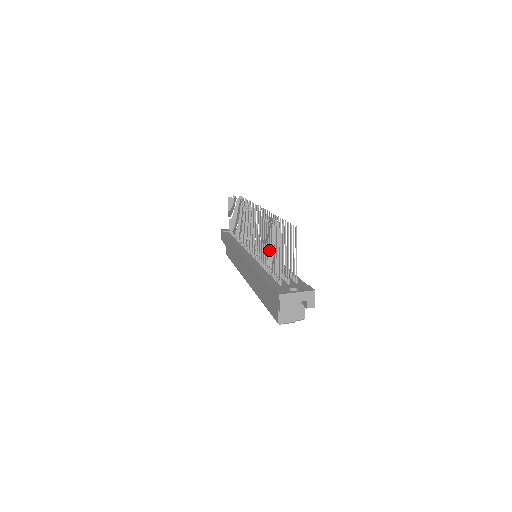
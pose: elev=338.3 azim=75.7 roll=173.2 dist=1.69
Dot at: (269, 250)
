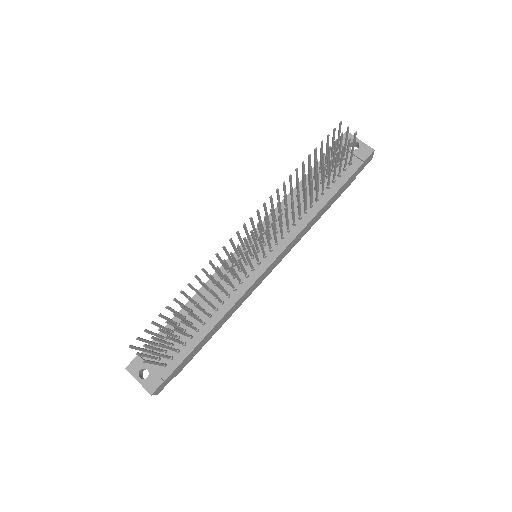
Dot at: (170, 319)
